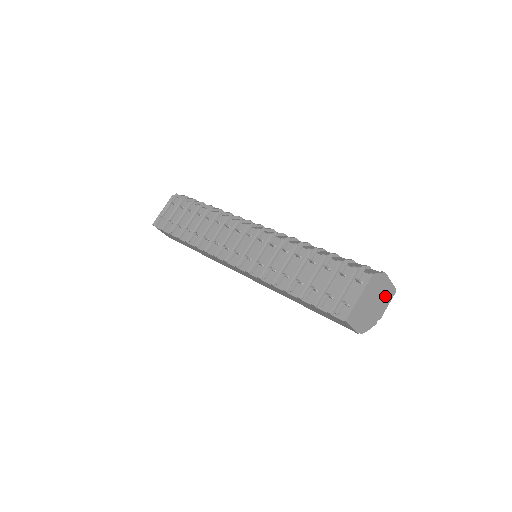
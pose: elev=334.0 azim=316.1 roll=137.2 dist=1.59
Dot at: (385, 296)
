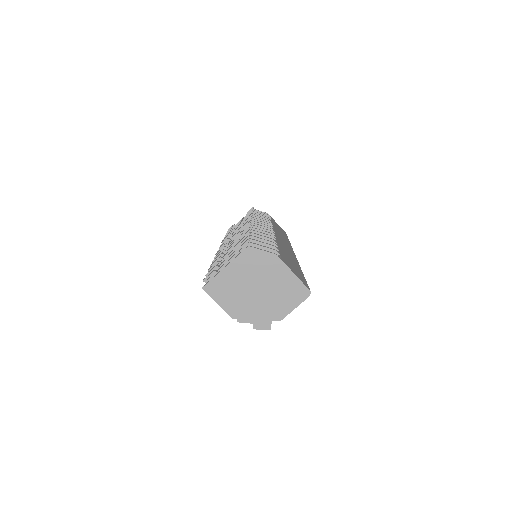
Dot at: (285, 290)
